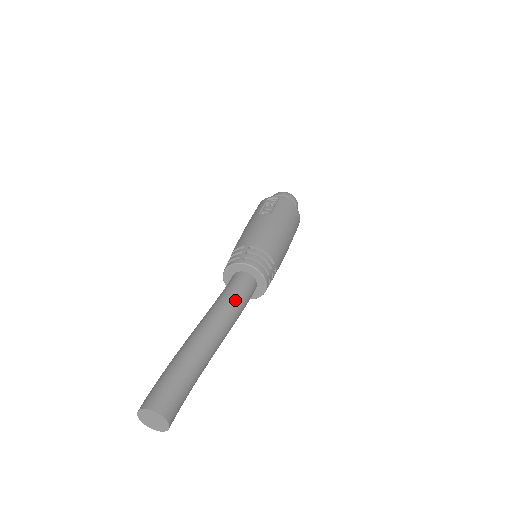
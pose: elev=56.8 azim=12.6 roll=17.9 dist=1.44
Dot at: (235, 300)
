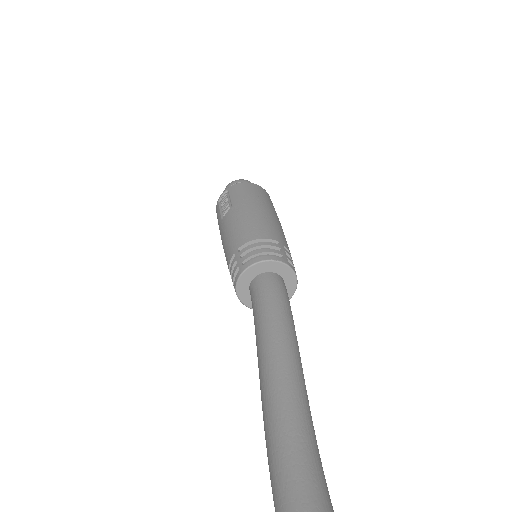
Dot at: (272, 309)
